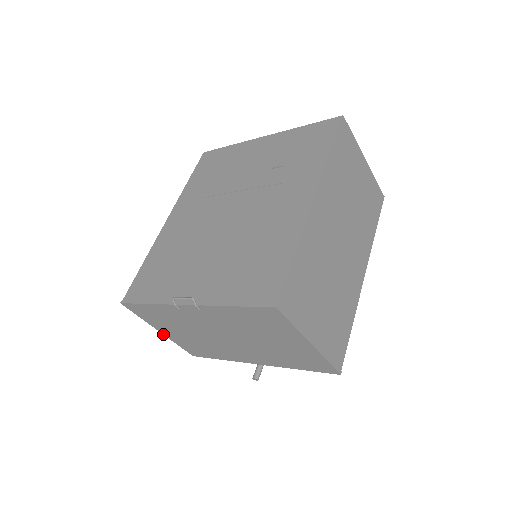
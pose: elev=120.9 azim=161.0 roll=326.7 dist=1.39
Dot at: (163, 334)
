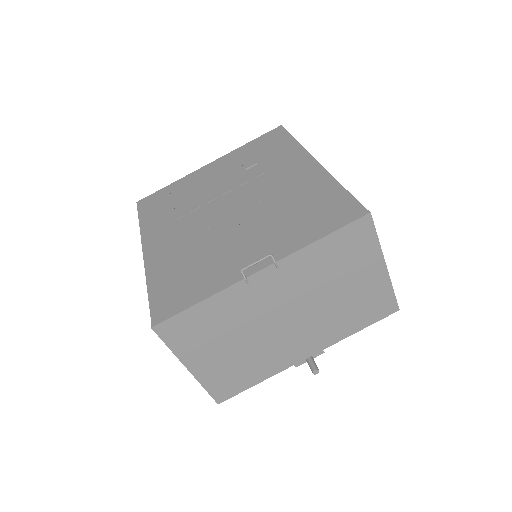
Dot at: (191, 373)
